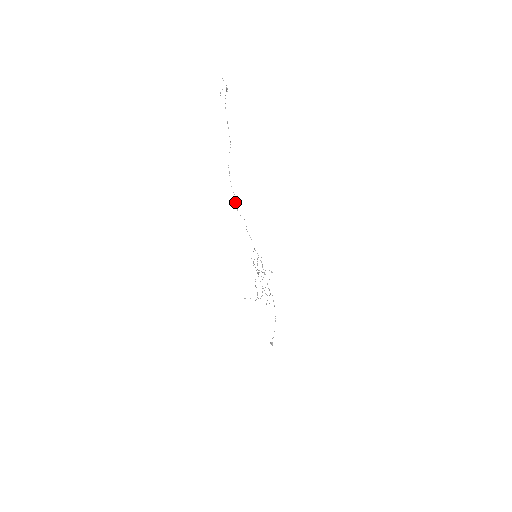
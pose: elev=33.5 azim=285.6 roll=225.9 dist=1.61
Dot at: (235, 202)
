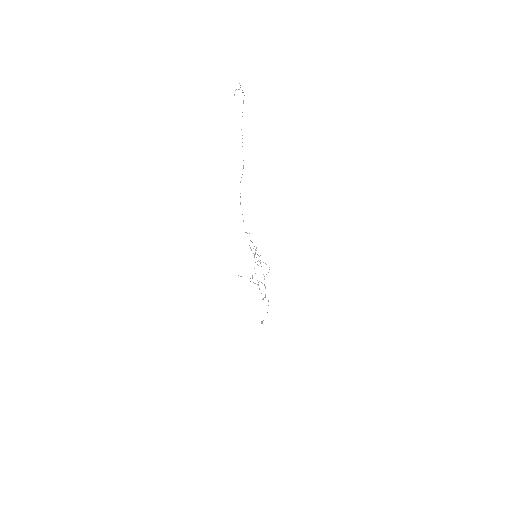
Dot at: occluded
